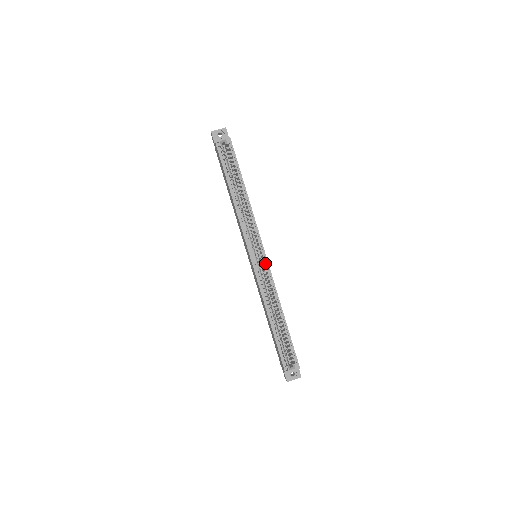
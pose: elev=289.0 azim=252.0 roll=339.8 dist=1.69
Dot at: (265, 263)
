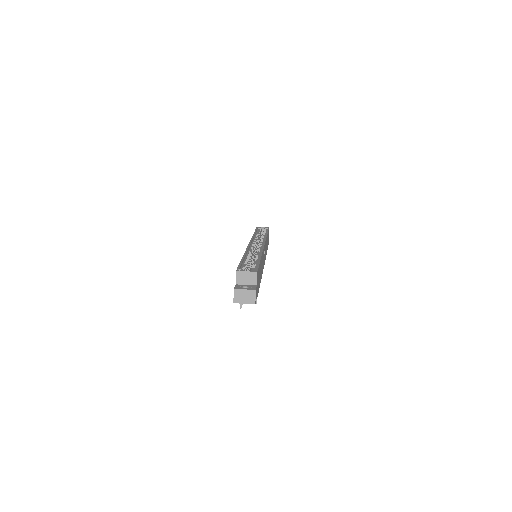
Dot at: (261, 247)
